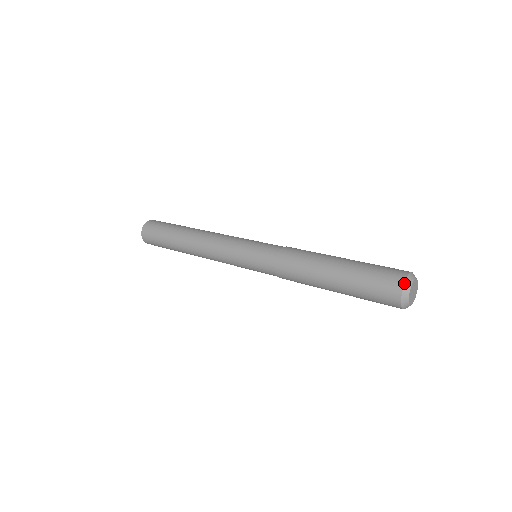
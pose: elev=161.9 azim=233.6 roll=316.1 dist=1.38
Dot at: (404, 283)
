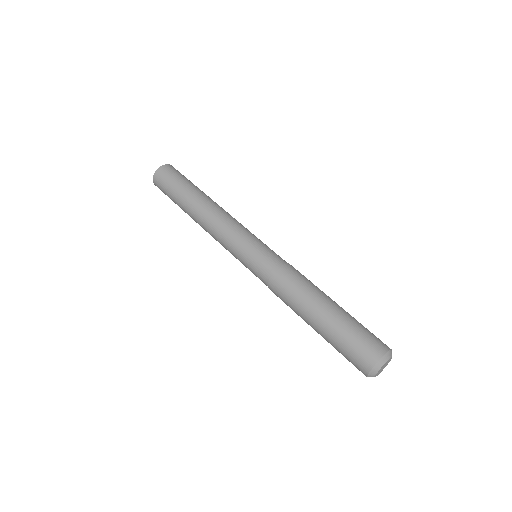
Dot at: (383, 356)
